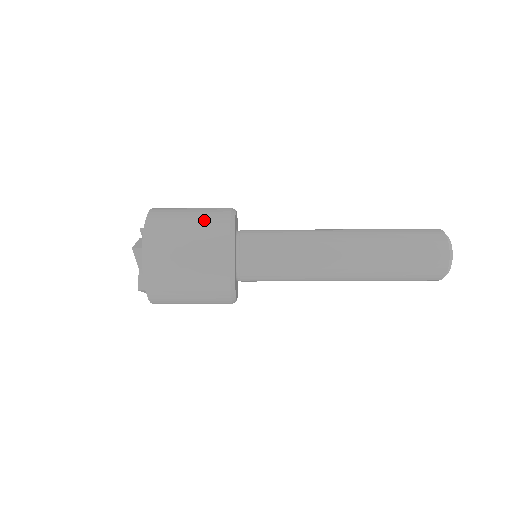
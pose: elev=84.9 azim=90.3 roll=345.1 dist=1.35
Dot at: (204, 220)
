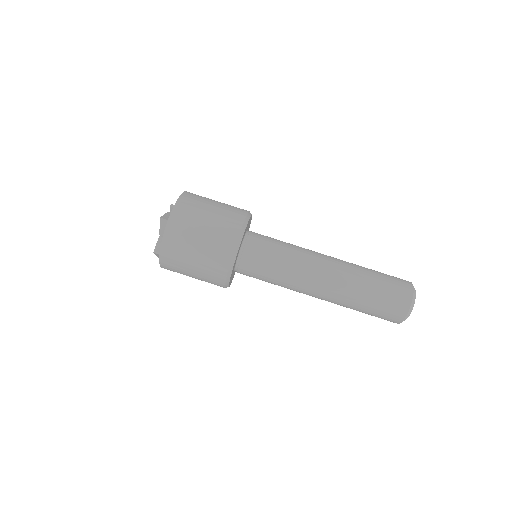
Dot at: (224, 214)
